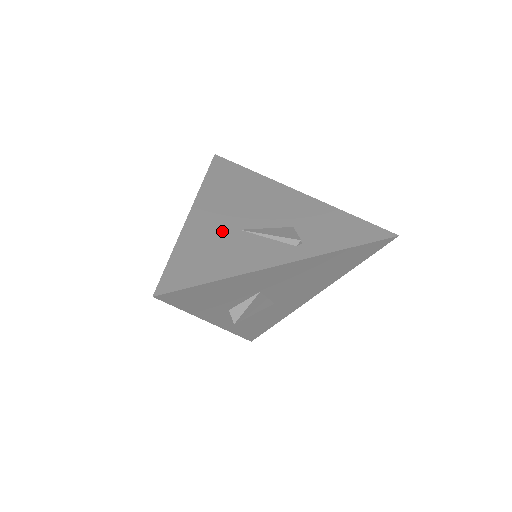
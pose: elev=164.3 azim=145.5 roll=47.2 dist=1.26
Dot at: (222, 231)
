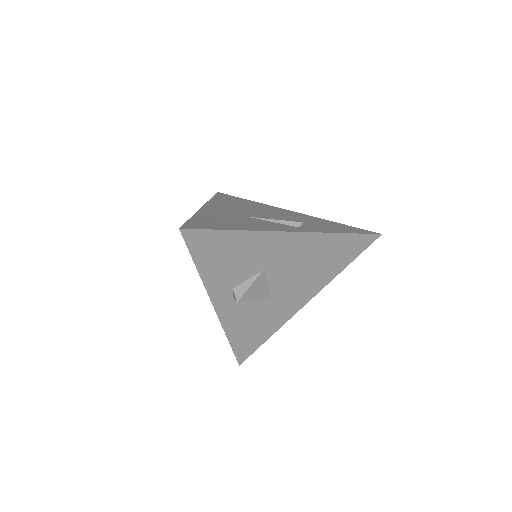
Dot at: (233, 215)
